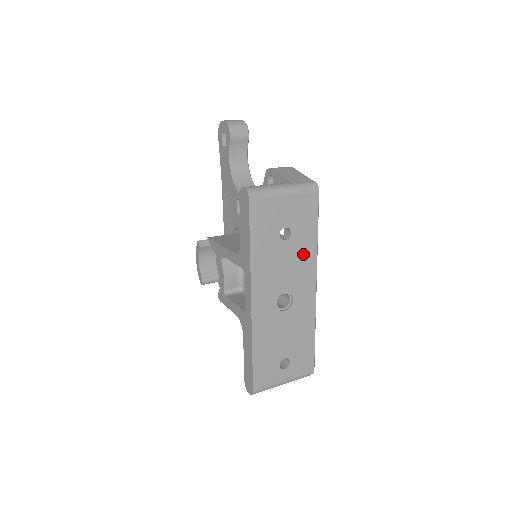
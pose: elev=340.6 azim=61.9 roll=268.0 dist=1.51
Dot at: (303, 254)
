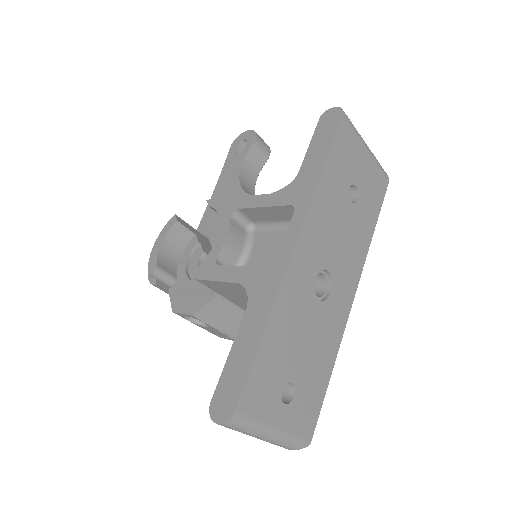
Dot at: (358, 238)
